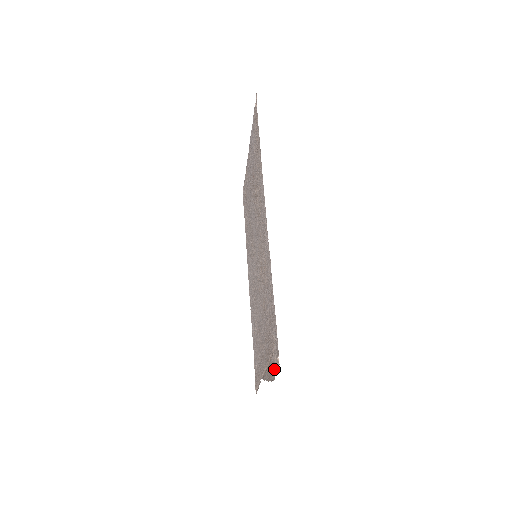
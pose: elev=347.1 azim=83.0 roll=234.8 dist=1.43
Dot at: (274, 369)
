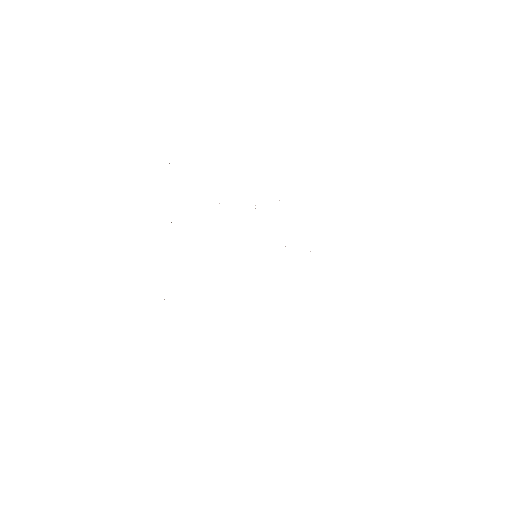
Dot at: occluded
